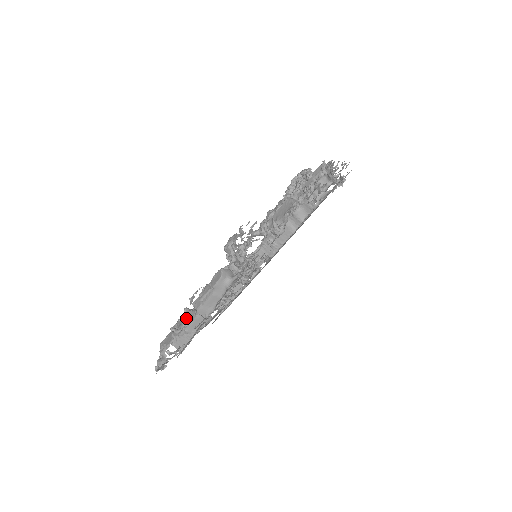
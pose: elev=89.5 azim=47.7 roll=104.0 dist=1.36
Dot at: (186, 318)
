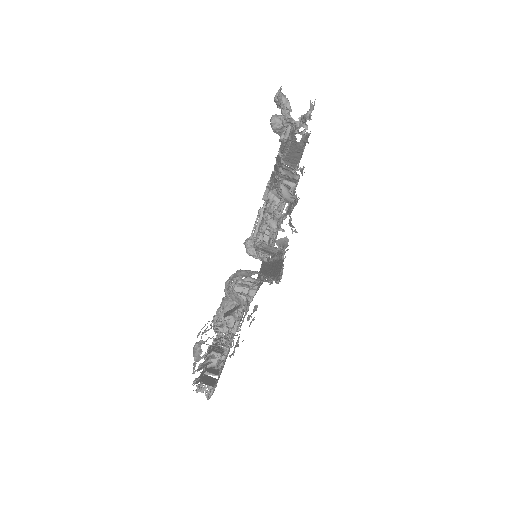
Dot at: occluded
